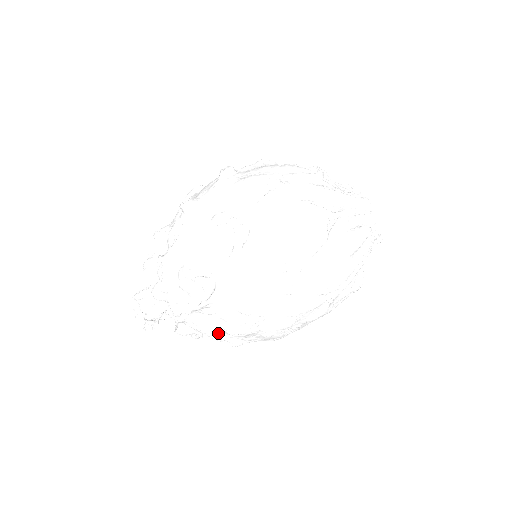
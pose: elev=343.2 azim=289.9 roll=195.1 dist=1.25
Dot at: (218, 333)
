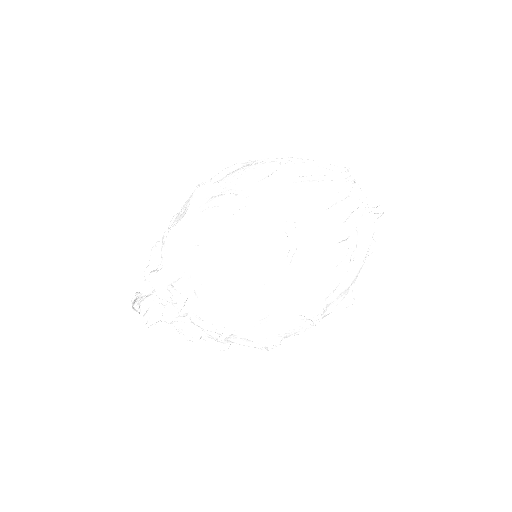
Dot at: (195, 307)
